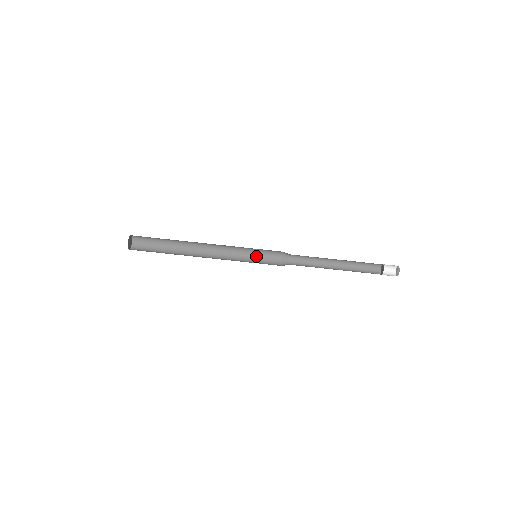
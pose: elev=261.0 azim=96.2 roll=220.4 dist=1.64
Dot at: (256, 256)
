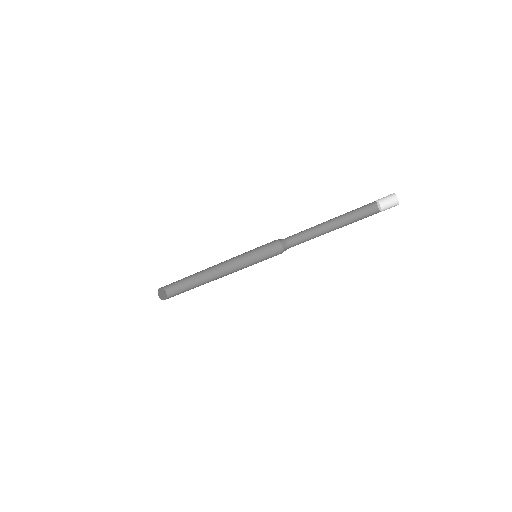
Dot at: (258, 253)
